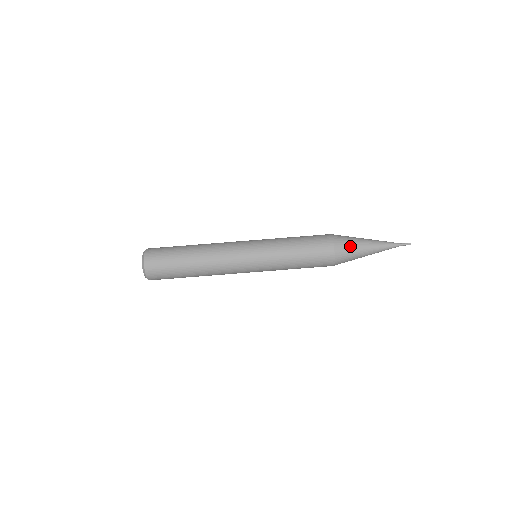
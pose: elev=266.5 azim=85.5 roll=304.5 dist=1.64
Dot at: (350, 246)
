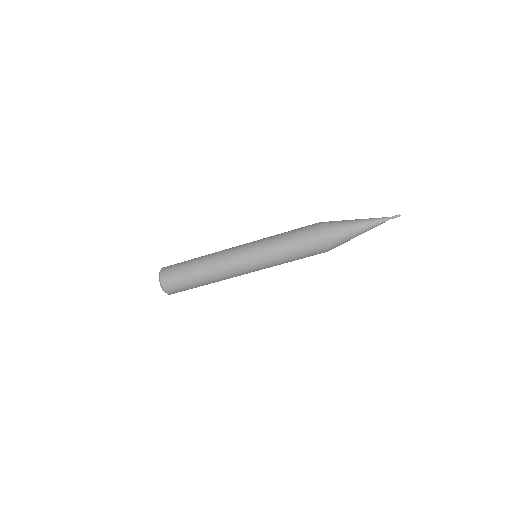
Dot at: (341, 241)
